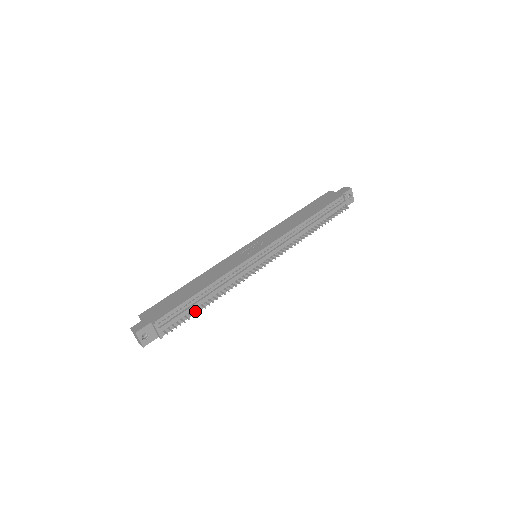
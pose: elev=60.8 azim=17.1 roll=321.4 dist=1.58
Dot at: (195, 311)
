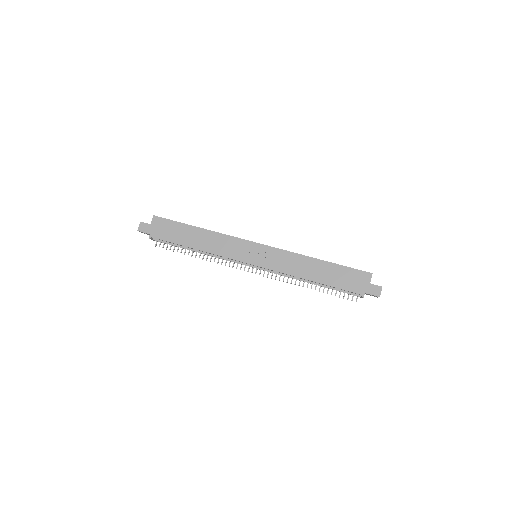
Dot at: occluded
